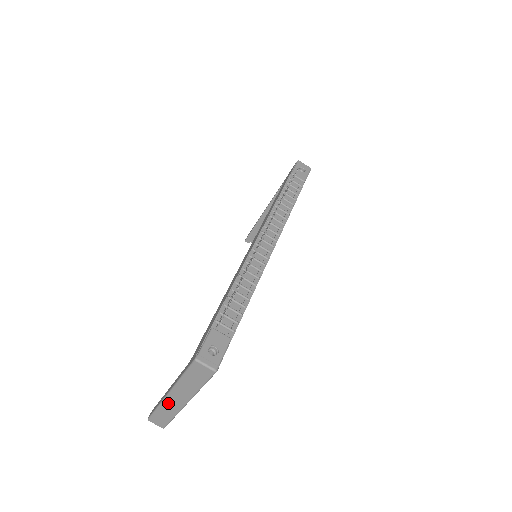
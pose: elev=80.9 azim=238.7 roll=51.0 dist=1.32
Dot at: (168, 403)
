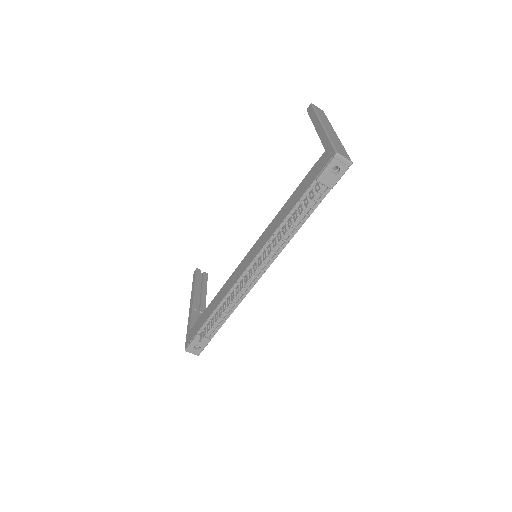
Dot at: occluded
